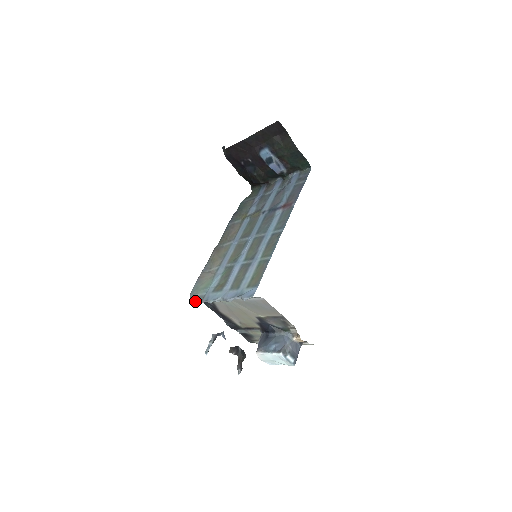
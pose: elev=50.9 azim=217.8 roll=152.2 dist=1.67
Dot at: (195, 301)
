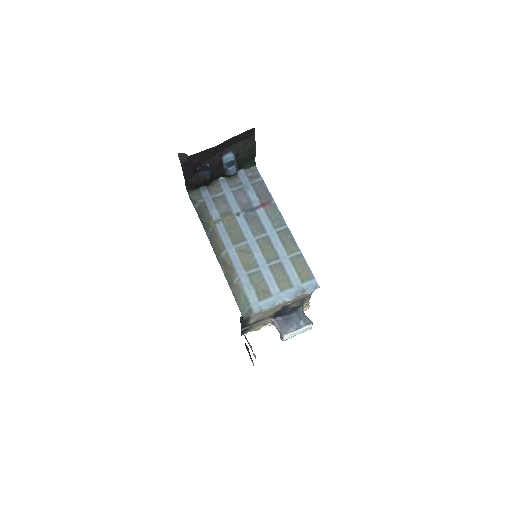
Dot at: (247, 317)
